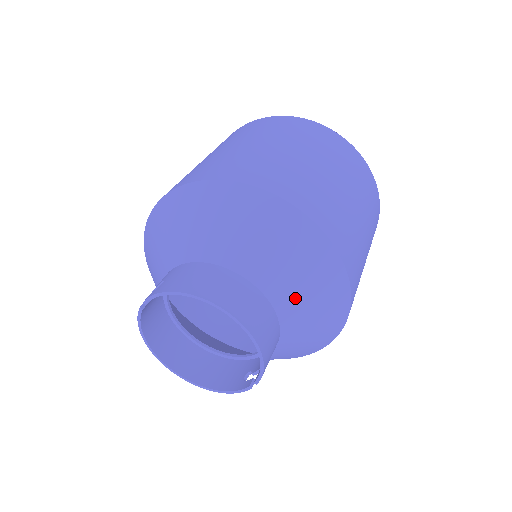
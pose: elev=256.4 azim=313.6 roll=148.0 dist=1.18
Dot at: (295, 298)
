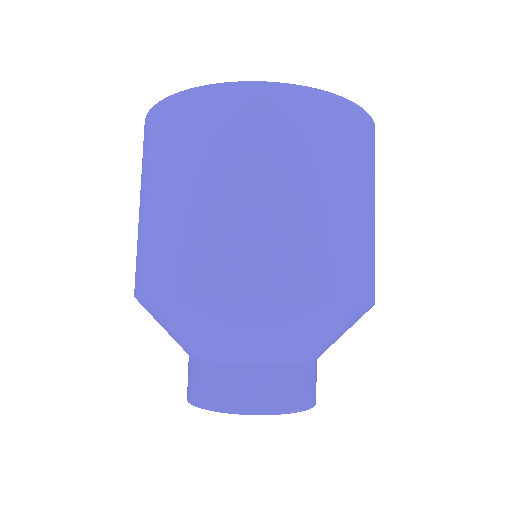
Dot at: (302, 347)
